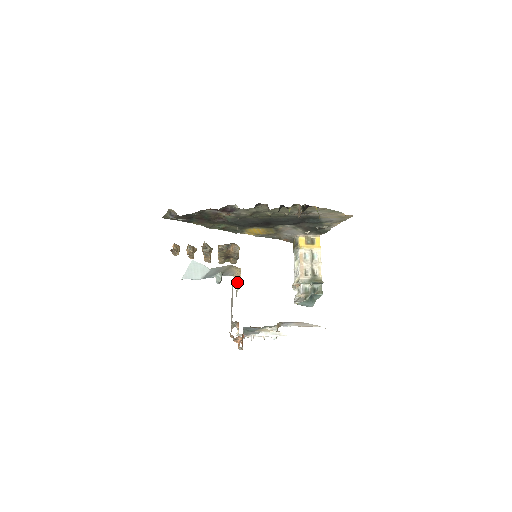
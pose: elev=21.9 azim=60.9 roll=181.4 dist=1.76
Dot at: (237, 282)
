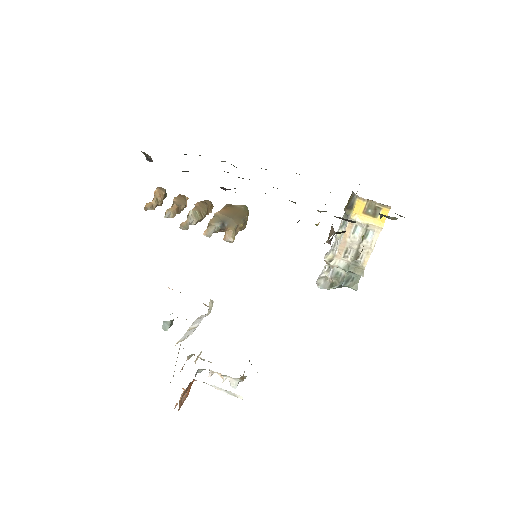
Dot at: (209, 303)
